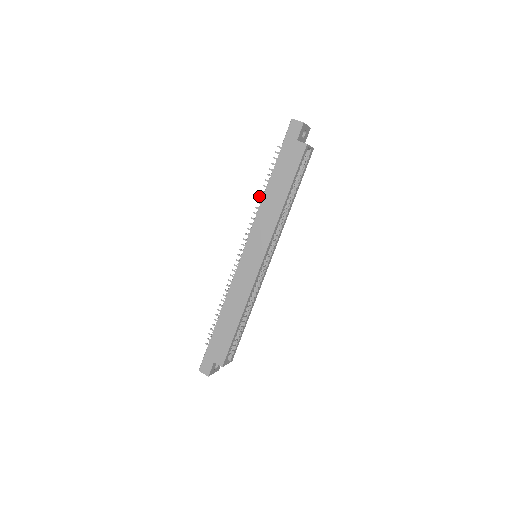
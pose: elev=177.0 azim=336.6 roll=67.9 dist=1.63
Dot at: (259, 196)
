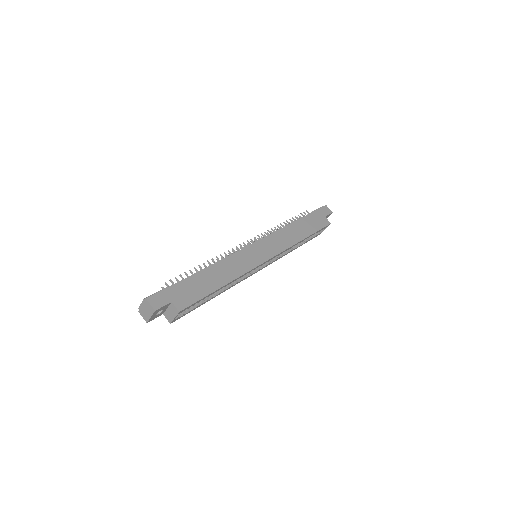
Dot at: occluded
